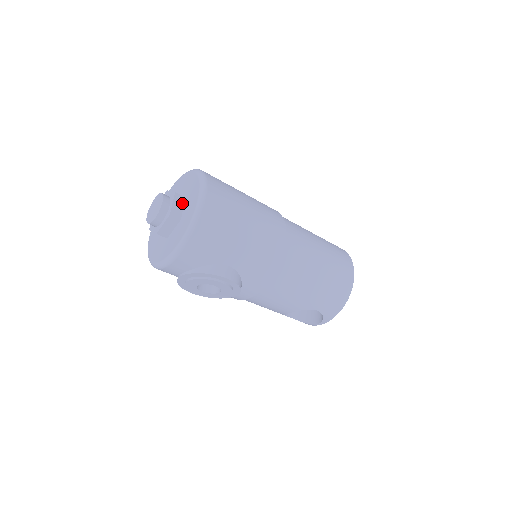
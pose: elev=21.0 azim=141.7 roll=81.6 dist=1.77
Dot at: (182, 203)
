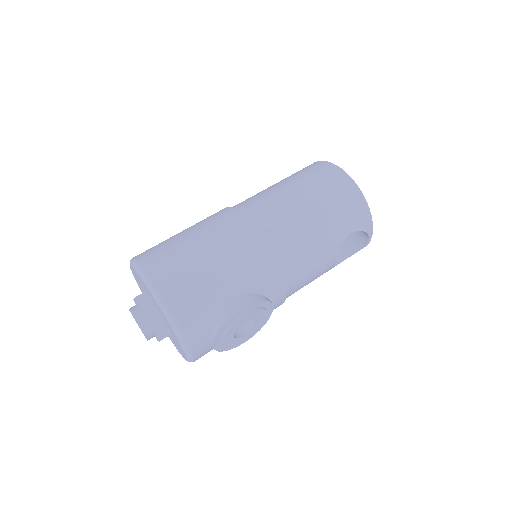
Dot at: (147, 299)
